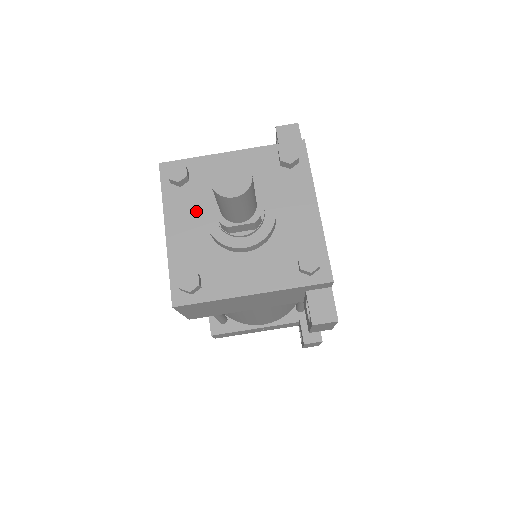
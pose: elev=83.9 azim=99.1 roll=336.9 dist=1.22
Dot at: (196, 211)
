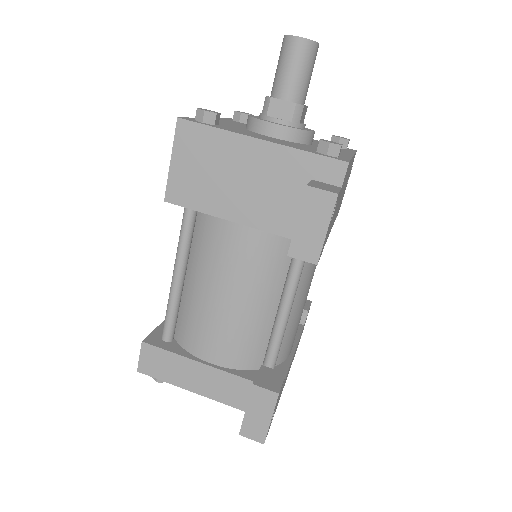
Dot at: (242, 125)
